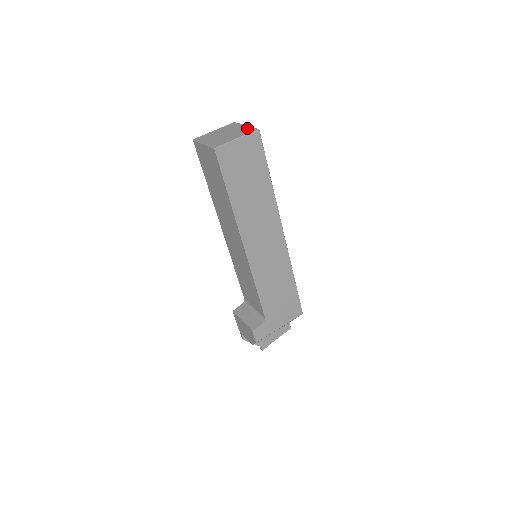
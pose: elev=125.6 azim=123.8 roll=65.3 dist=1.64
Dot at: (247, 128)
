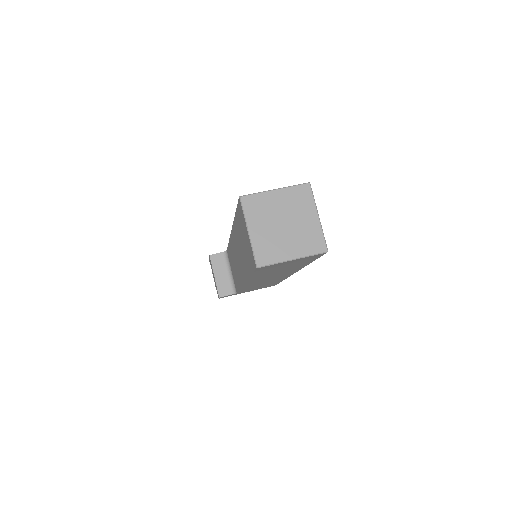
Dot at: (316, 232)
